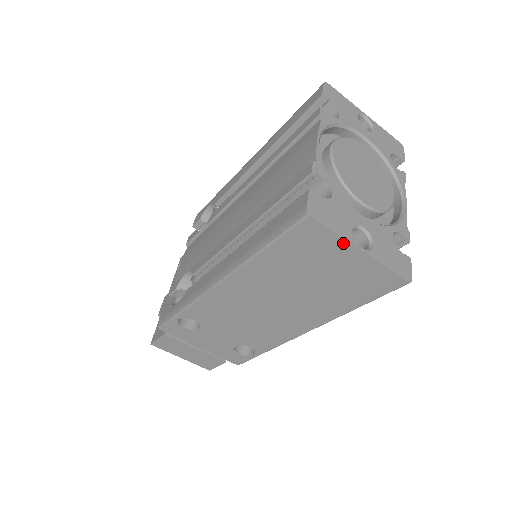
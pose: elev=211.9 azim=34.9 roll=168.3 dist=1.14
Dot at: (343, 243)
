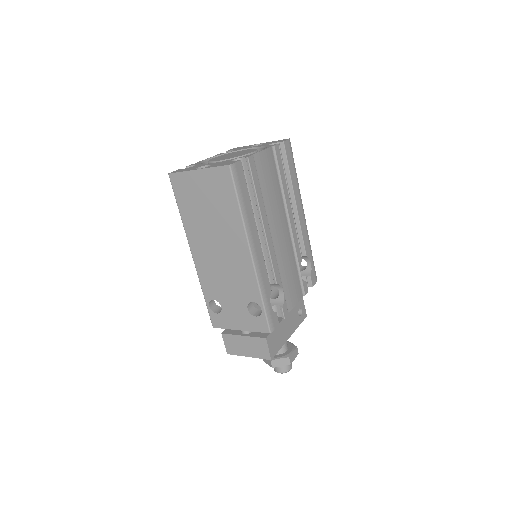
Dot at: (189, 174)
